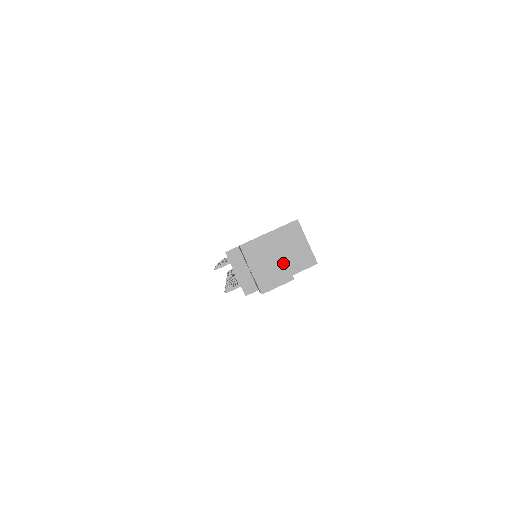
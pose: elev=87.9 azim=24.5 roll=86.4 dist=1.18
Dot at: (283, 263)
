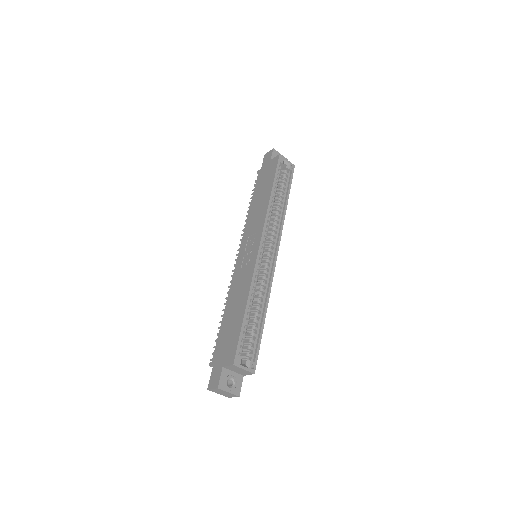
Dot at: (230, 394)
